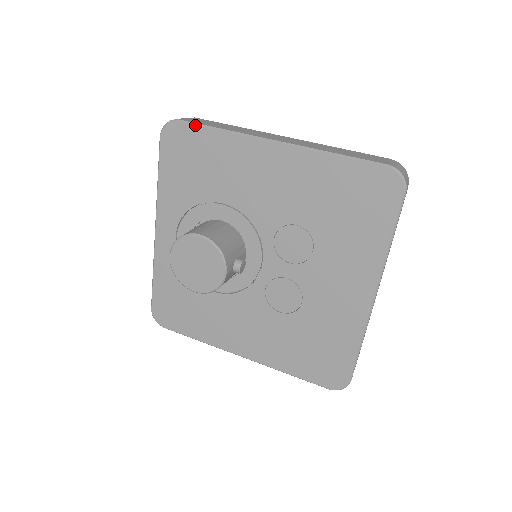
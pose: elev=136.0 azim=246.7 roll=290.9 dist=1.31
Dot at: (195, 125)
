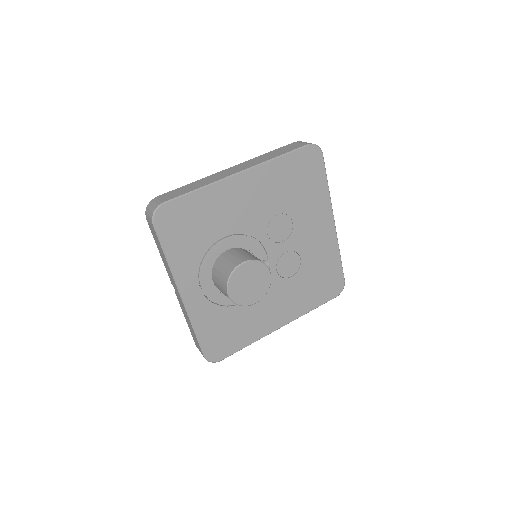
Dot at: (179, 198)
